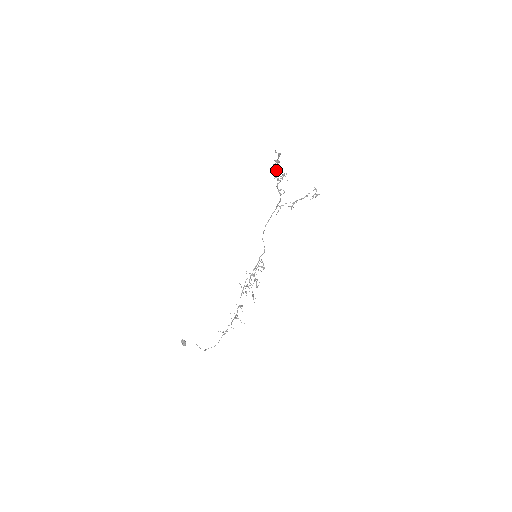
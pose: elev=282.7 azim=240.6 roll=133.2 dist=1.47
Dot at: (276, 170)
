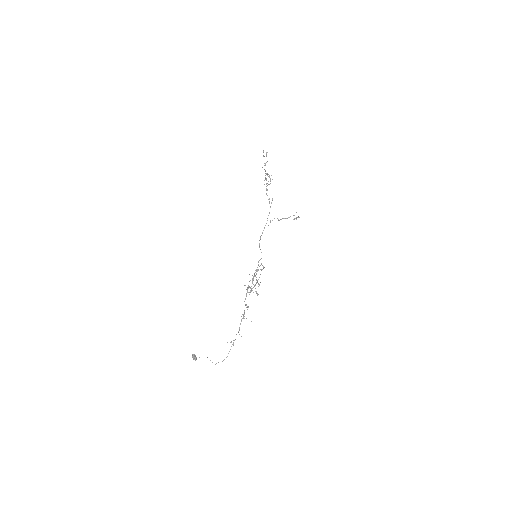
Dot at: (265, 173)
